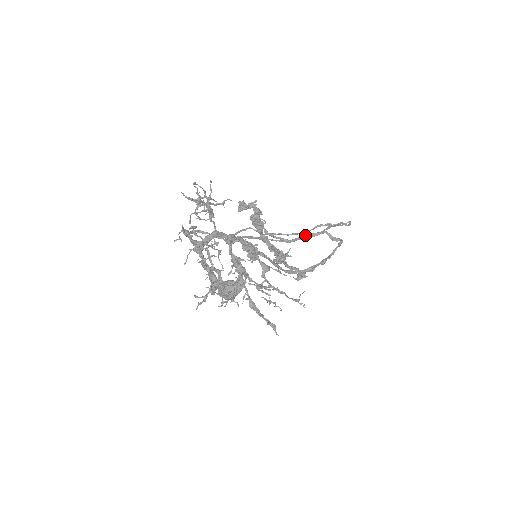
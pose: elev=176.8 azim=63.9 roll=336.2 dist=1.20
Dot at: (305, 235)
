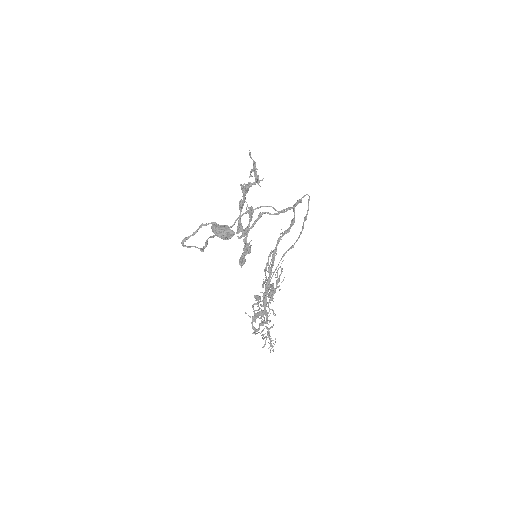
Dot at: occluded
